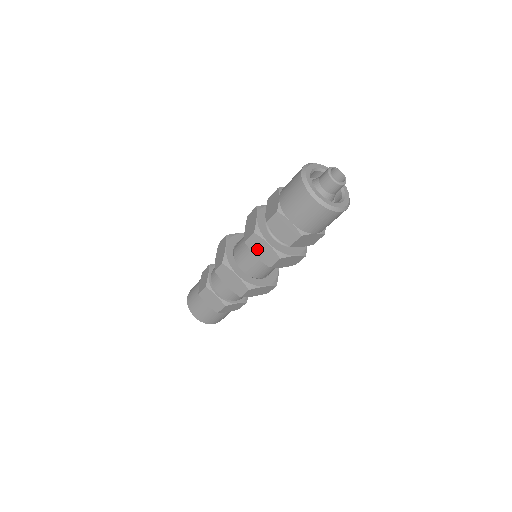
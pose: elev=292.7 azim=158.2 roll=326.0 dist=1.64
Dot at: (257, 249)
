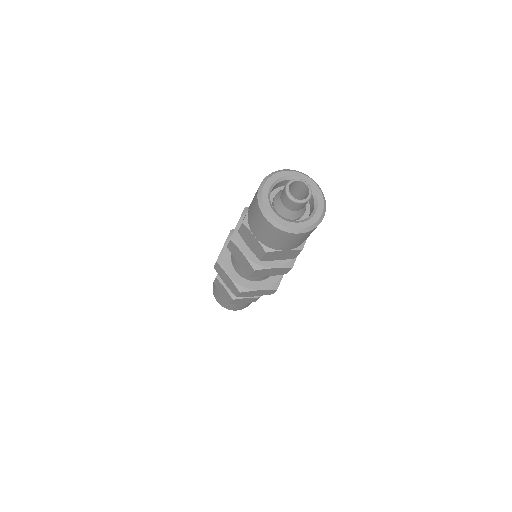
Dot at: (265, 274)
